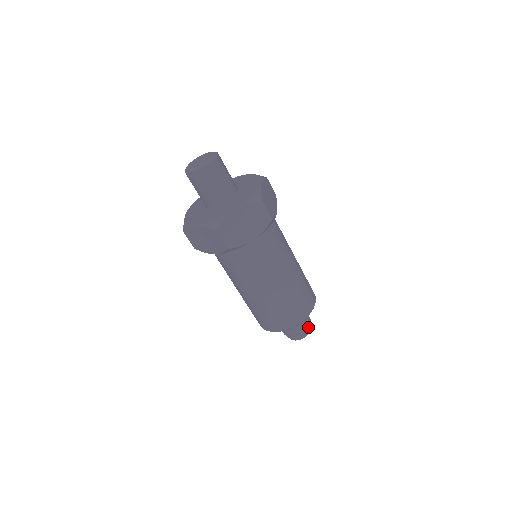
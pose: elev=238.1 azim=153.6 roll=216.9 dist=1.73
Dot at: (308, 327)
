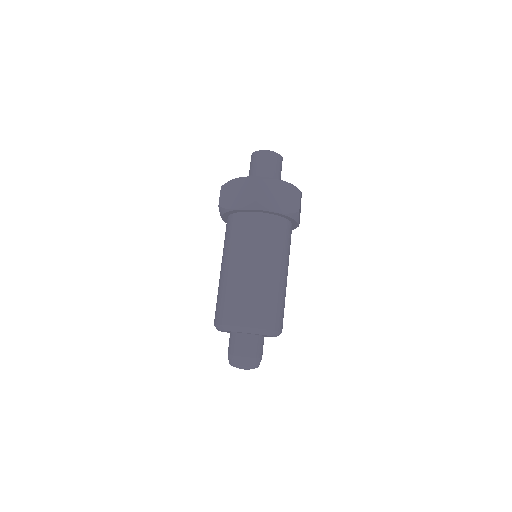
Dot at: (258, 357)
